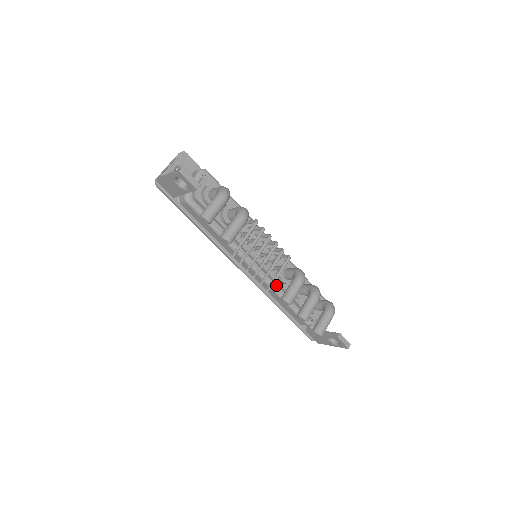
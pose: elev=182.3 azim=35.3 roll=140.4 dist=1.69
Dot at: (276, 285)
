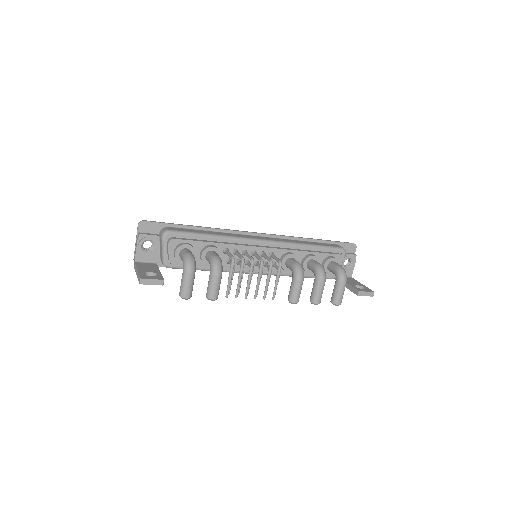
Dot at: occluded
